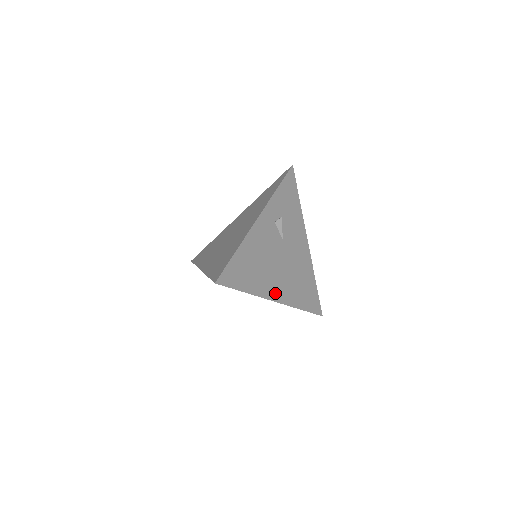
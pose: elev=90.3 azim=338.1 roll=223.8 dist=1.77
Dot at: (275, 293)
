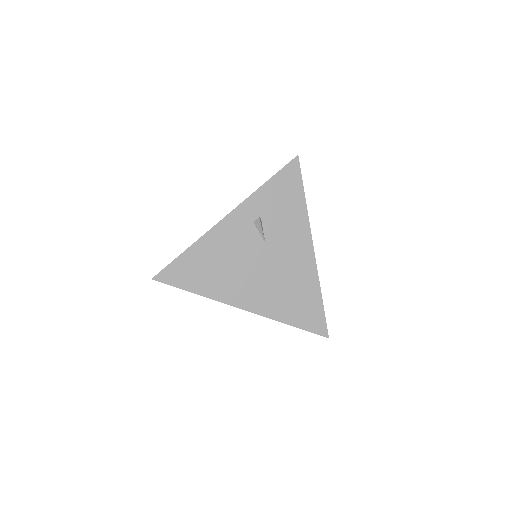
Dot at: (242, 300)
